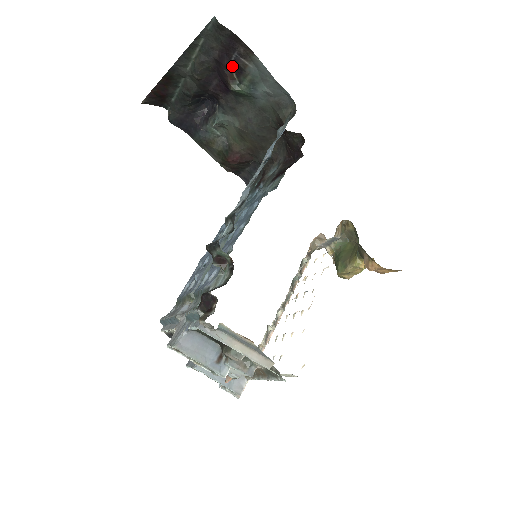
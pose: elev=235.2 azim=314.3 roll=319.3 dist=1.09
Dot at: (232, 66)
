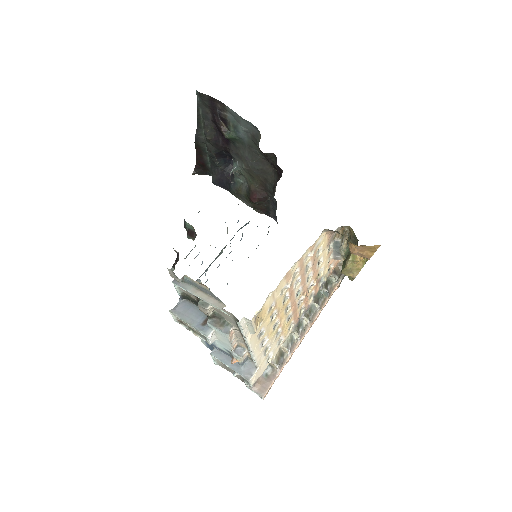
Dot at: (221, 121)
